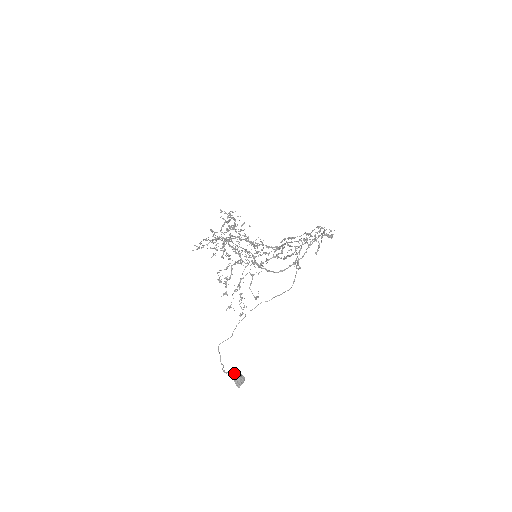
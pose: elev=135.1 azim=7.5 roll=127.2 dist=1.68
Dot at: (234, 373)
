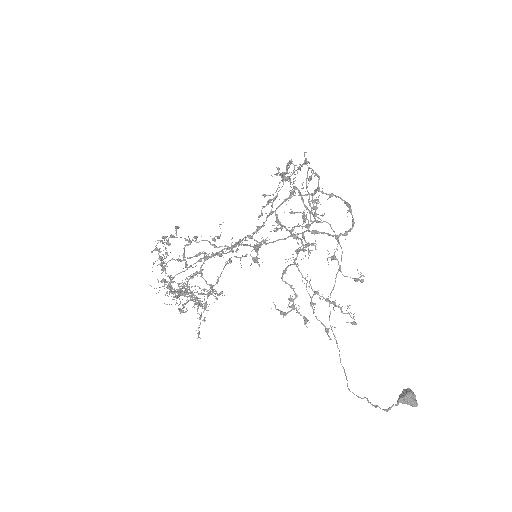
Dot at: (401, 397)
